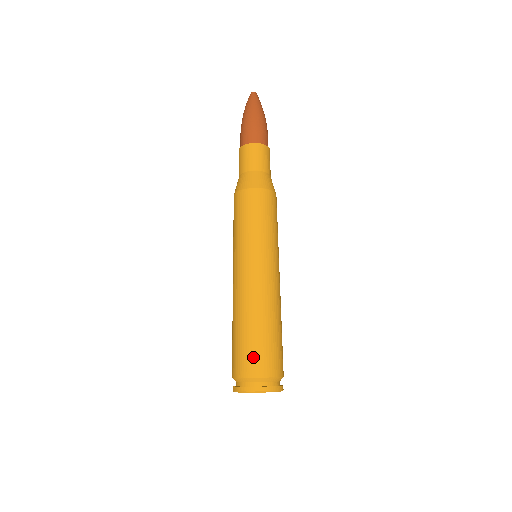
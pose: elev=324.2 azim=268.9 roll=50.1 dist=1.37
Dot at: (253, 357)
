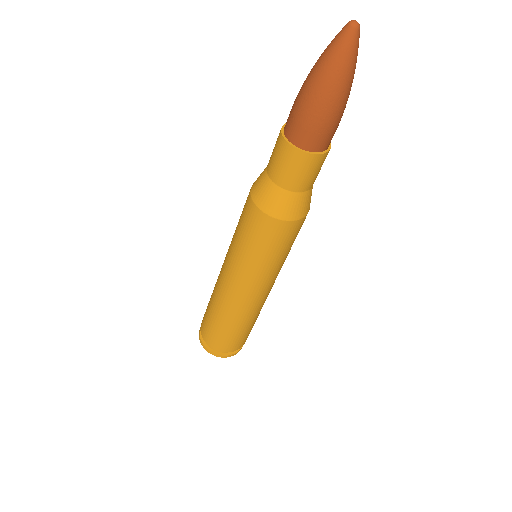
Dot at: (207, 330)
